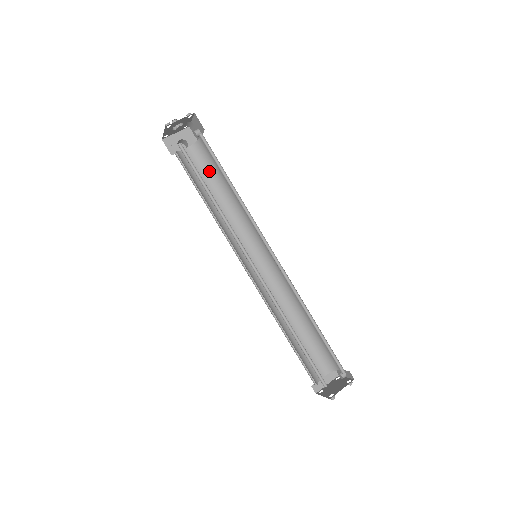
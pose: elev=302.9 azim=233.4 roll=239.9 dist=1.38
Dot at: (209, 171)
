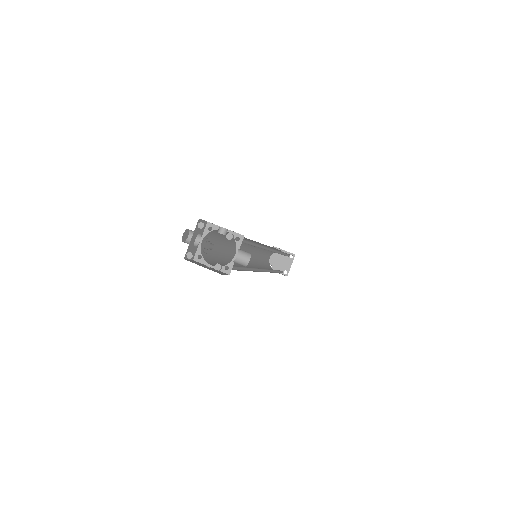
Dot at: (221, 237)
